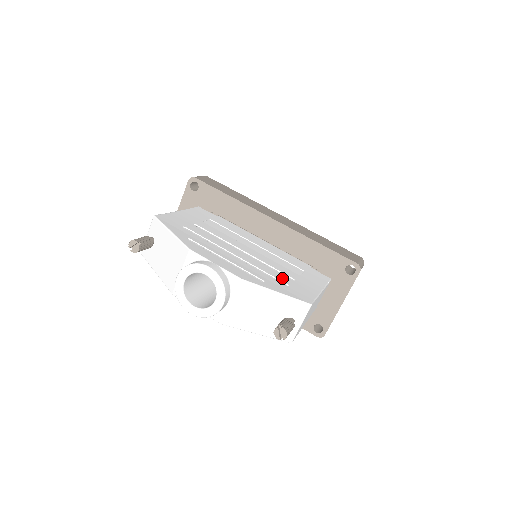
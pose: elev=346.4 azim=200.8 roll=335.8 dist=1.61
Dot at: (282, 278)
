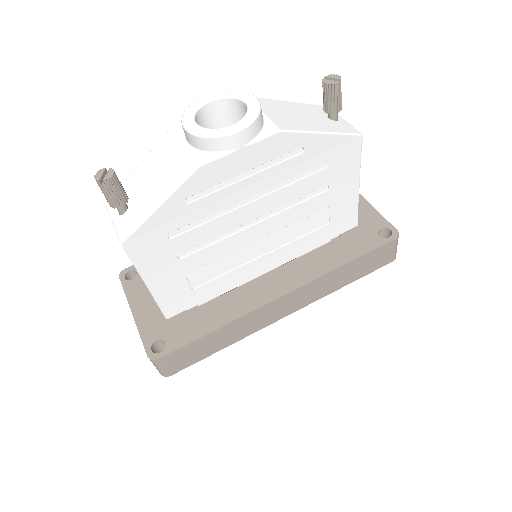
Dot at: occluded
